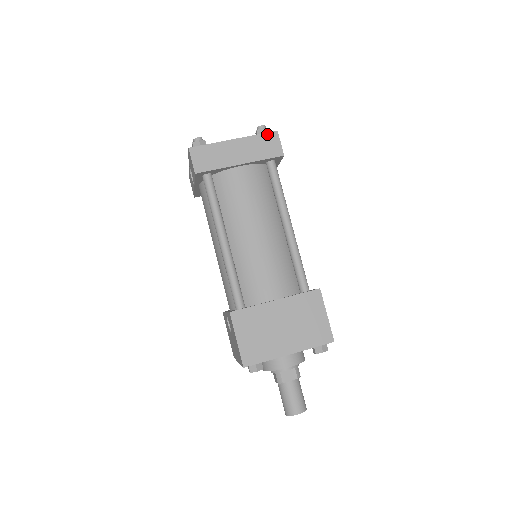
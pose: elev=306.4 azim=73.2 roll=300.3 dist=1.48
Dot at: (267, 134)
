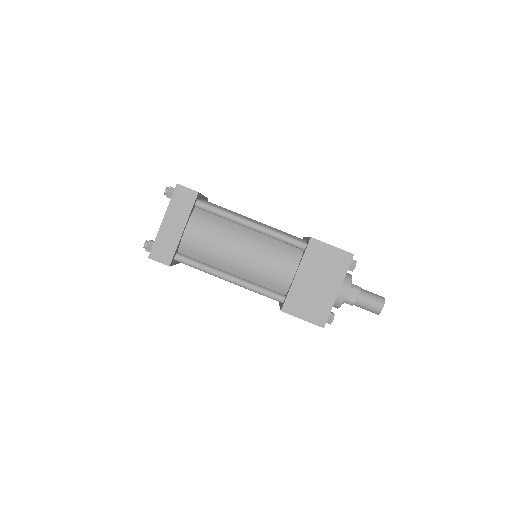
Dot at: (174, 193)
